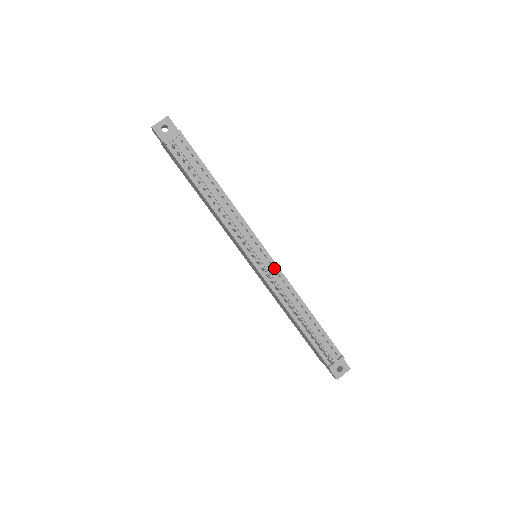
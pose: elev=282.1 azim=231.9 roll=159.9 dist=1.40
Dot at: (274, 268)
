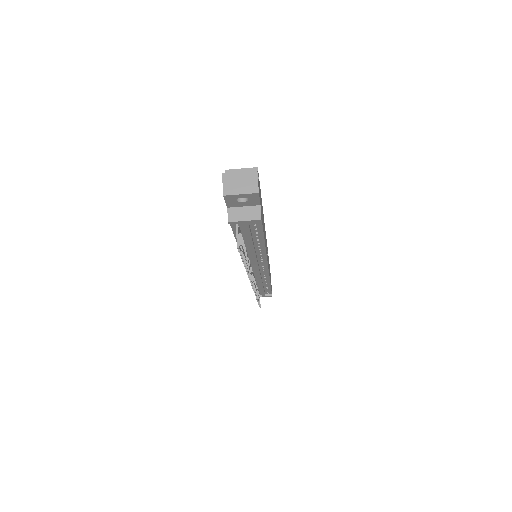
Dot at: occluded
